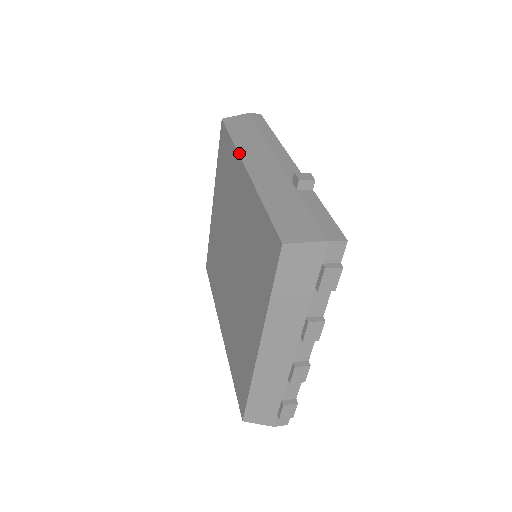
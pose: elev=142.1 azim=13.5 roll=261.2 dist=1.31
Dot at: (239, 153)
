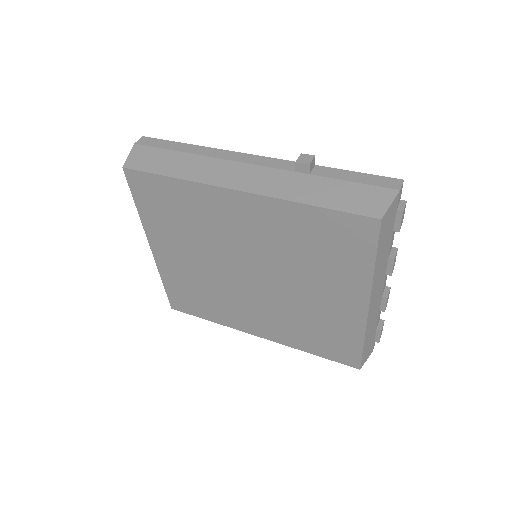
Dot at: (208, 184)
